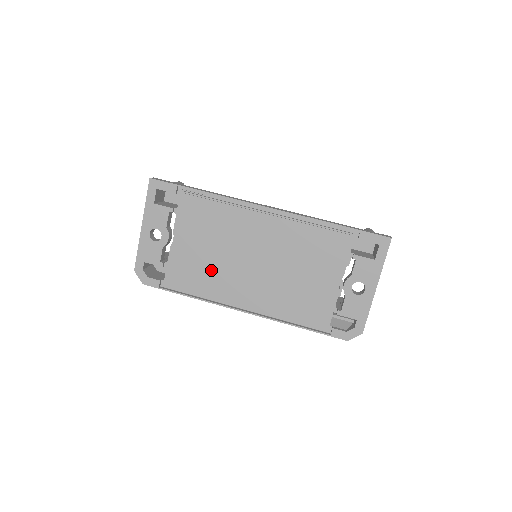
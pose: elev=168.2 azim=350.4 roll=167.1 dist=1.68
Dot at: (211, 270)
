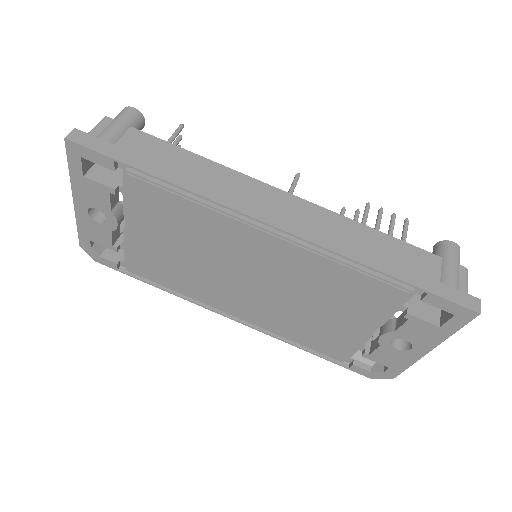
Dot at: (186, 273)
